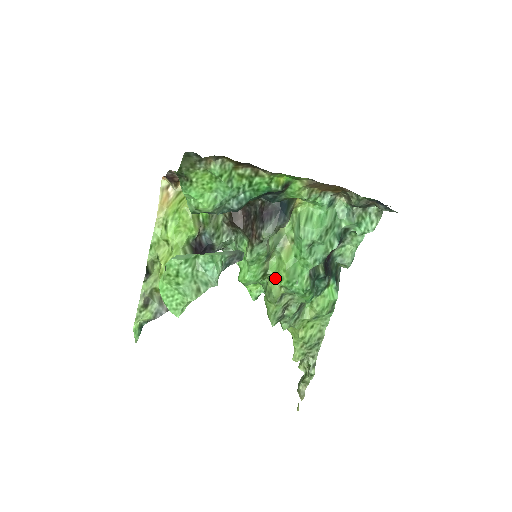
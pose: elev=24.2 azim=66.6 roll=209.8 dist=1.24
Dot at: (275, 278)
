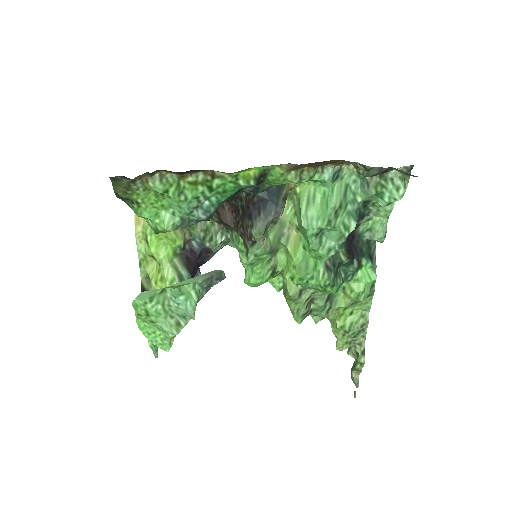
Dot at: occluded
